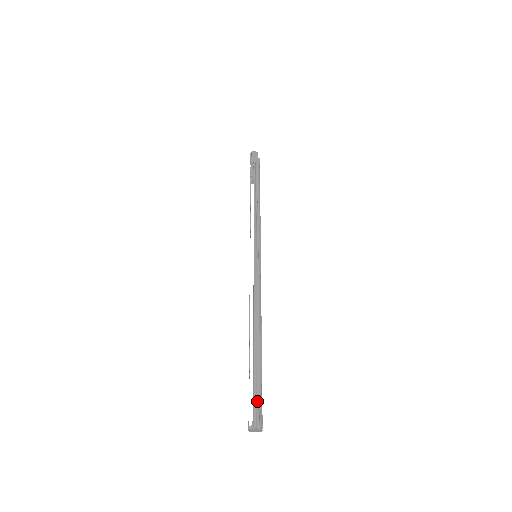
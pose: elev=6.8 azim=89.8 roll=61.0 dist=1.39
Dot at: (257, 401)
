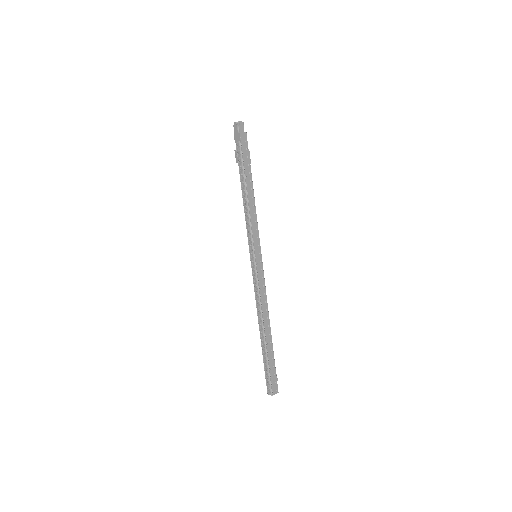
Dot at: (267, 379)
